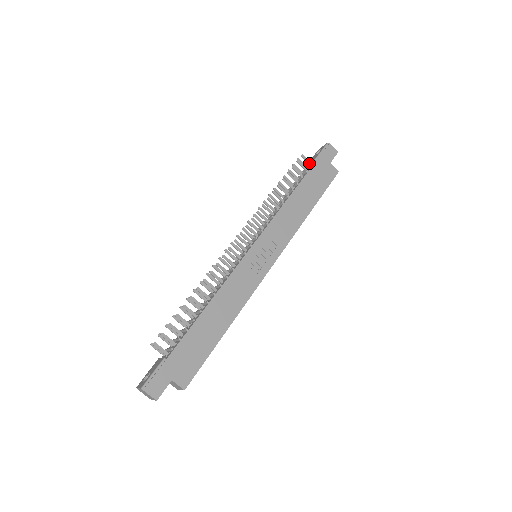
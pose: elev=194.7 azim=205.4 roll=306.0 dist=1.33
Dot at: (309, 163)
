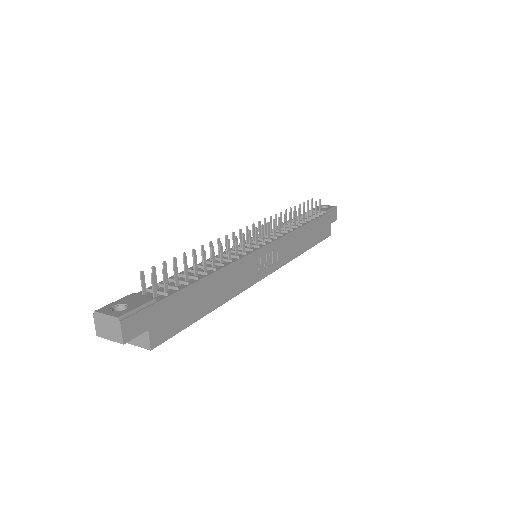
Dot at: (320, 210)
